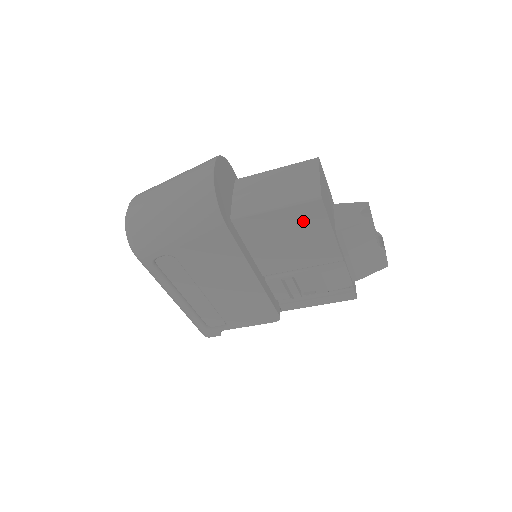
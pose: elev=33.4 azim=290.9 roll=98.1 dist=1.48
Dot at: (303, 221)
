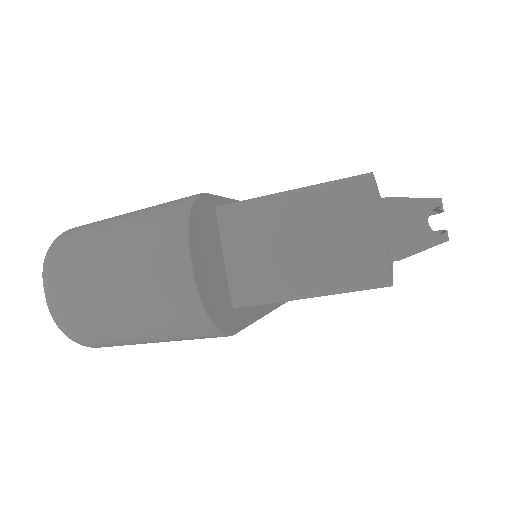
Dot at: occluded
